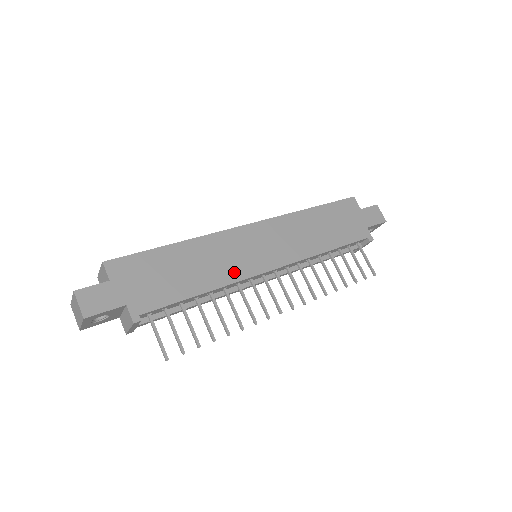
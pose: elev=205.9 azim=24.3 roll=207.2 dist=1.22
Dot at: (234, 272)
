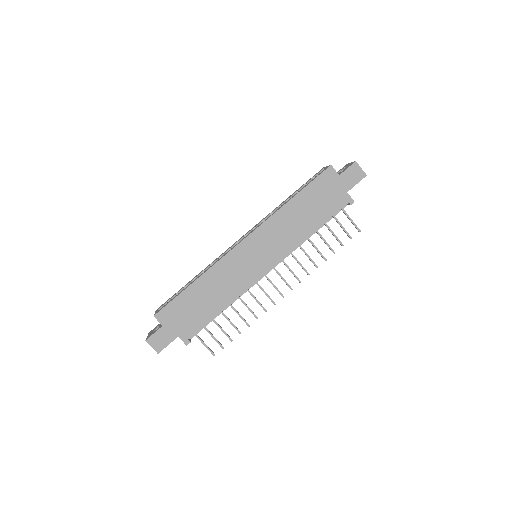
Dot at: (240, 285)
